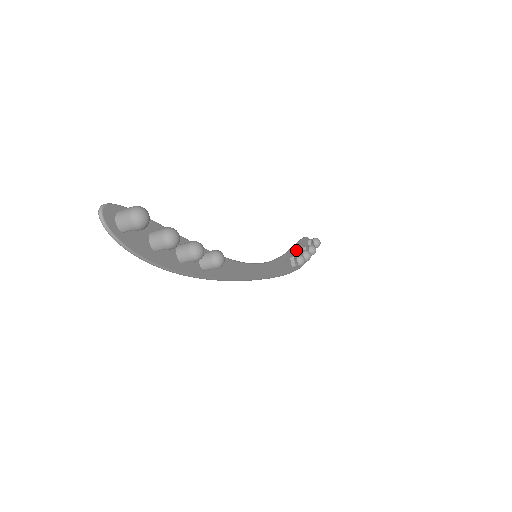
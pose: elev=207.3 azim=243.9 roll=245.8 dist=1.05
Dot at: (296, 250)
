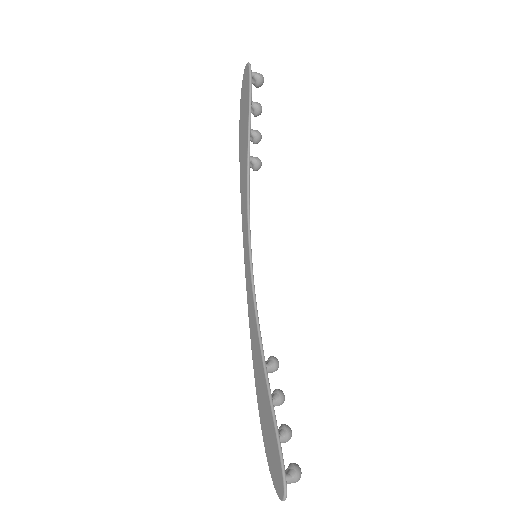
Dot at: (249, 130)
